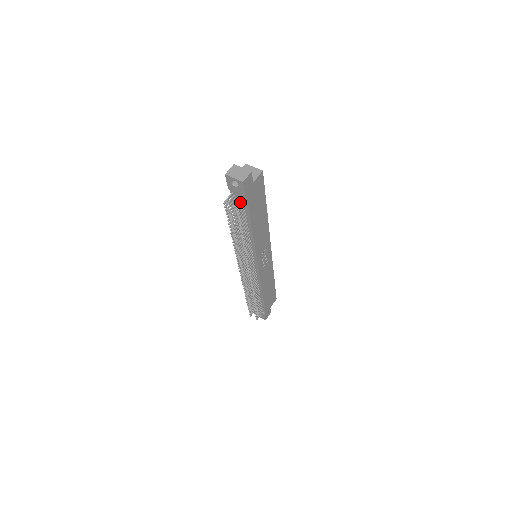
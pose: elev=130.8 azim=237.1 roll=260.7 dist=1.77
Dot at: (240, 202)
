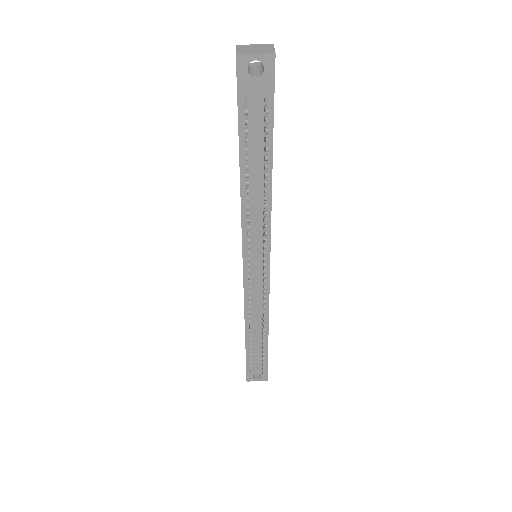
Dot at: occluded
